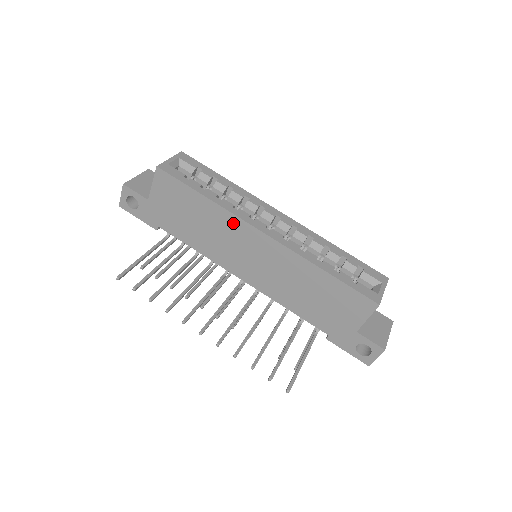
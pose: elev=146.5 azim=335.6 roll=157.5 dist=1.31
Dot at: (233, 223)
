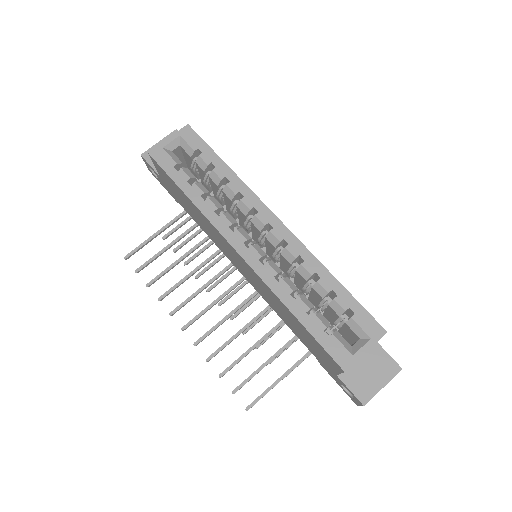
Dot at: (214, 230)
